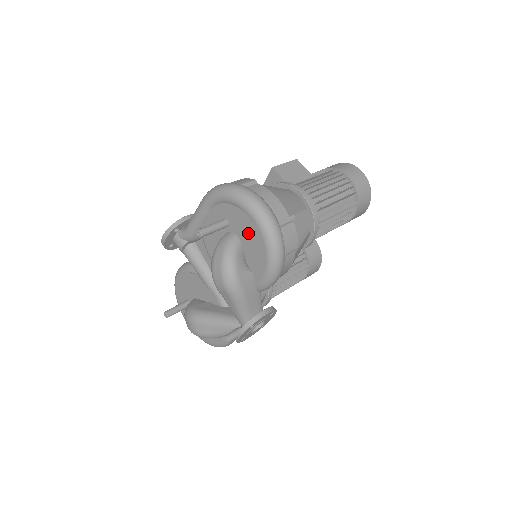
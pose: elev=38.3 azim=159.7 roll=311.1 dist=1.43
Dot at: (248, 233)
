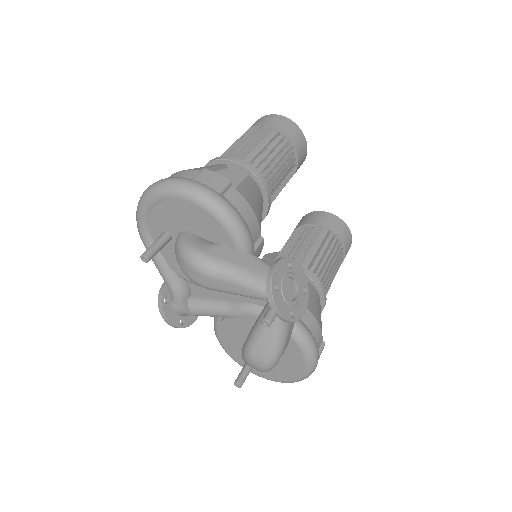
Dot at: (178, 215)
